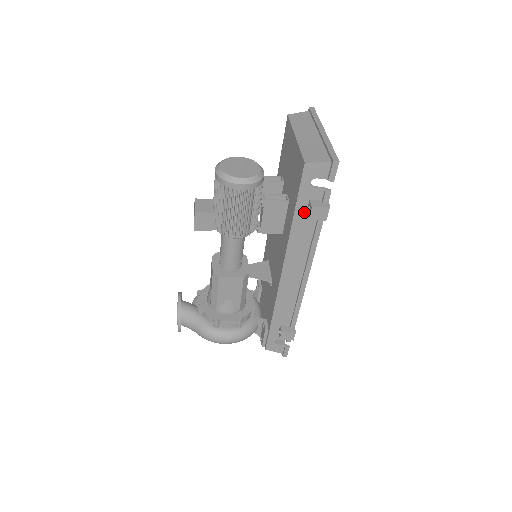
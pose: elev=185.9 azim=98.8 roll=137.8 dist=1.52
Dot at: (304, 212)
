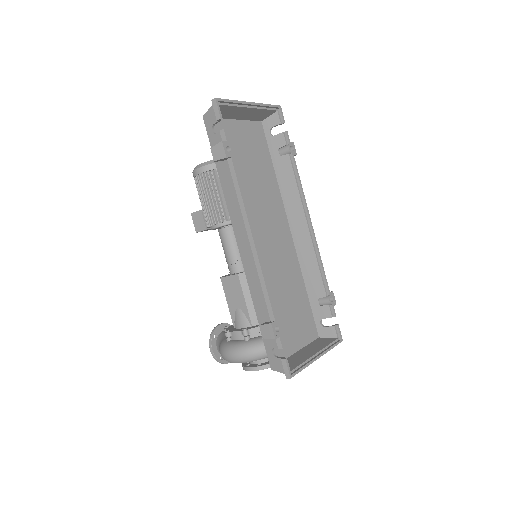
Dot at: (221, 163)
